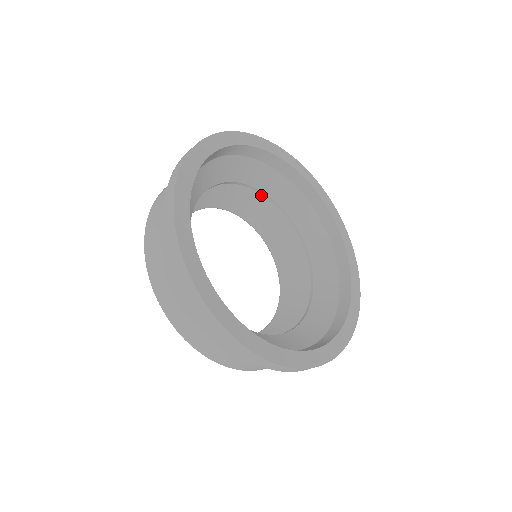
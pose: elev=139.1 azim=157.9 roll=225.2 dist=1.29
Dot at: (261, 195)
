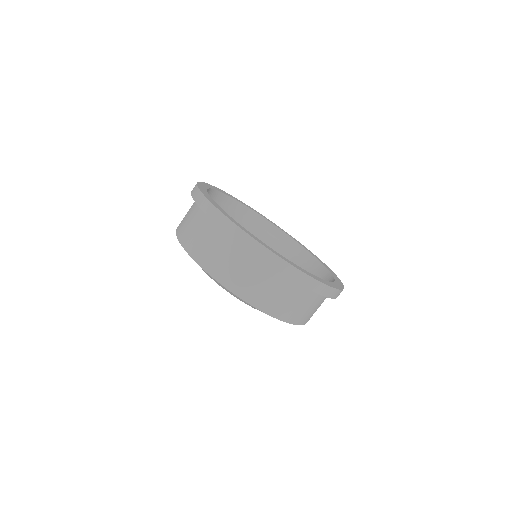
Dot at: occluded
